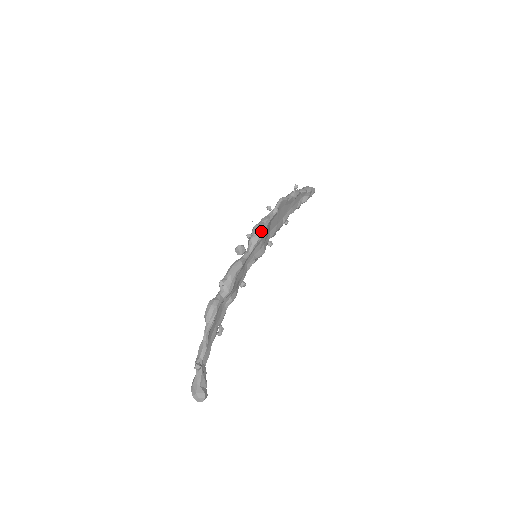
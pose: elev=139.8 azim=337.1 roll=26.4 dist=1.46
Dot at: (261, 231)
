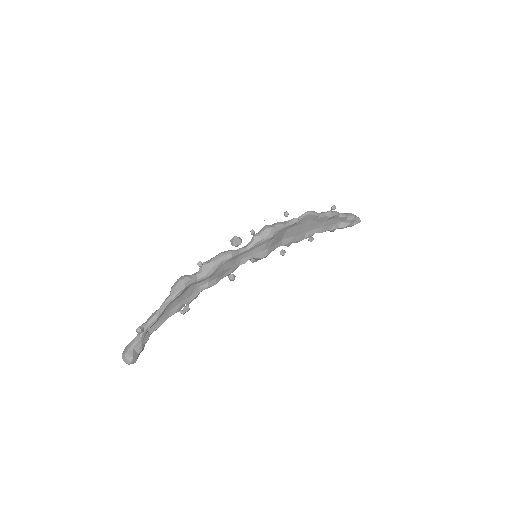
Dot at: (268, 233)
